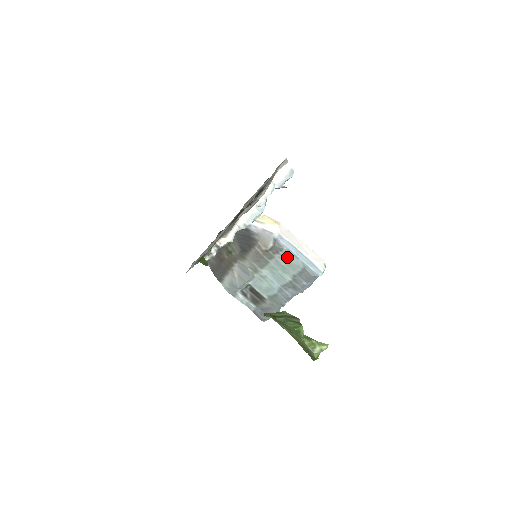
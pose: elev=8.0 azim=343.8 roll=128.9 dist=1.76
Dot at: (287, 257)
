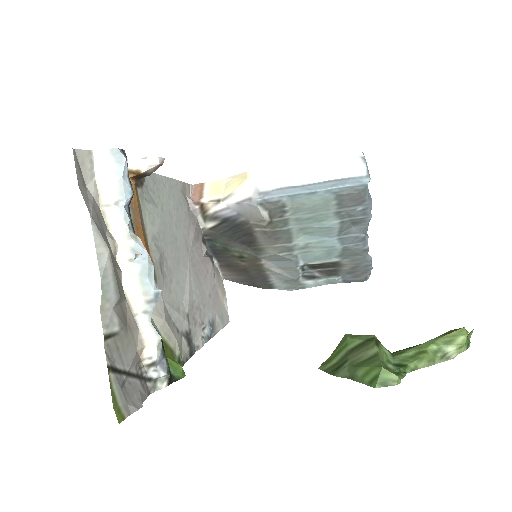
Dot at: (300, 205)
